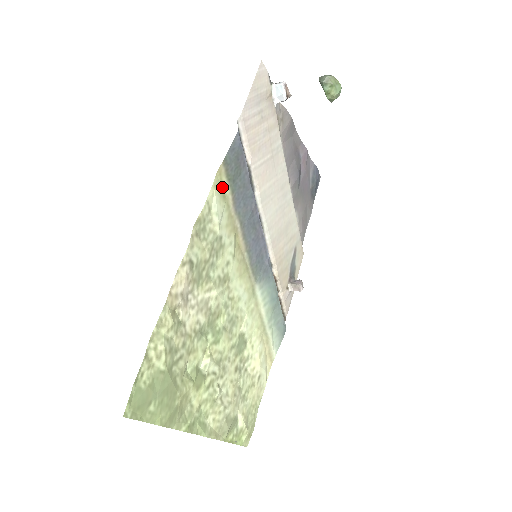
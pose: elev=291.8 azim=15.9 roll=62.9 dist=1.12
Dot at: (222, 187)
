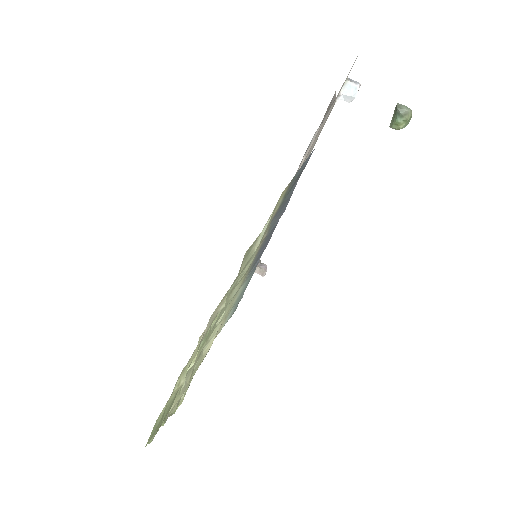
Dot at: (276, 205)
